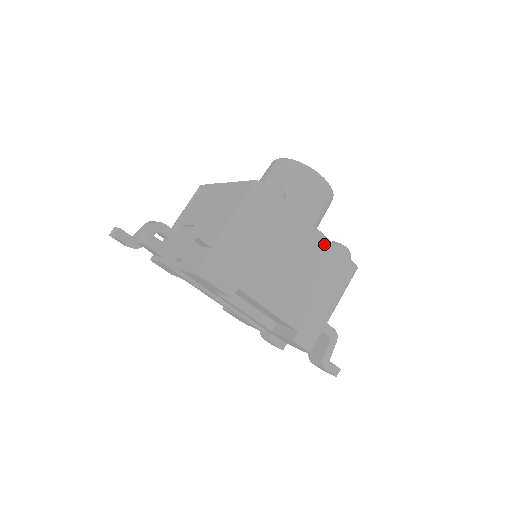
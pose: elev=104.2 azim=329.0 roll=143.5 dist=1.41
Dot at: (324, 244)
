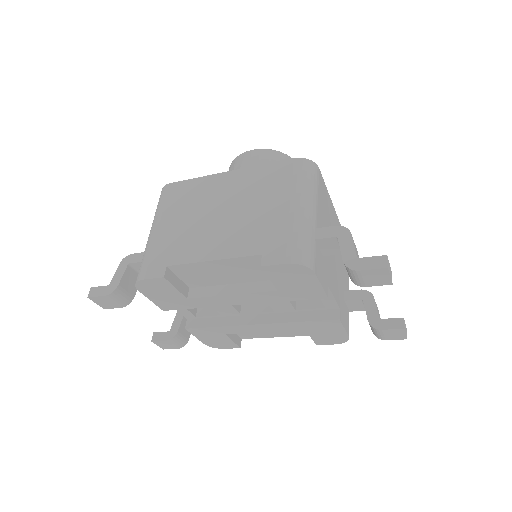
Dot at: (244, 174)
